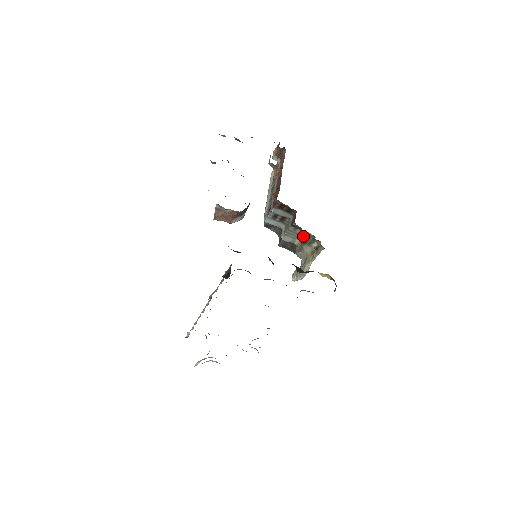
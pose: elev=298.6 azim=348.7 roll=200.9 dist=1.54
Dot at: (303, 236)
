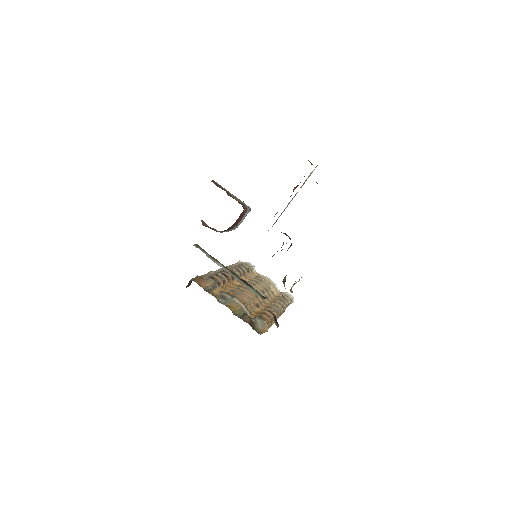
Dot at: occluded
